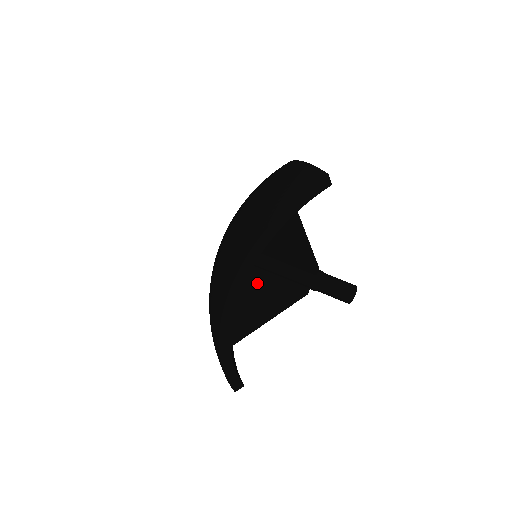
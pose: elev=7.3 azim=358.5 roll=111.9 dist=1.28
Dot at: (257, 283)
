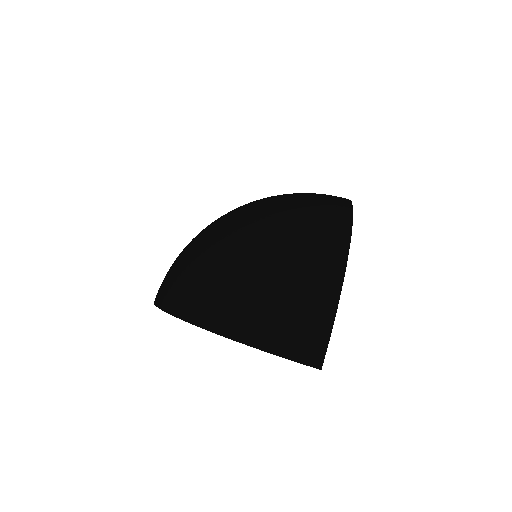
Dot at: occluded
